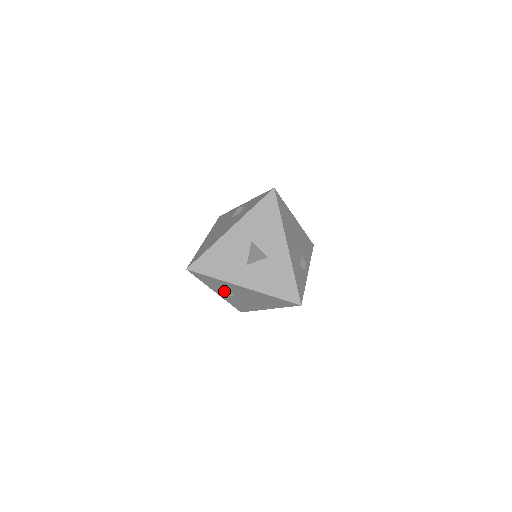
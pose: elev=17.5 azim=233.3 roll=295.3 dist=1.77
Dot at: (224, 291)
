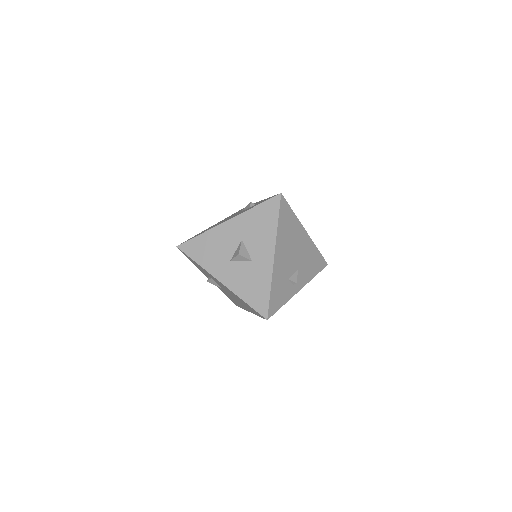
Dot at: (210, 279)
